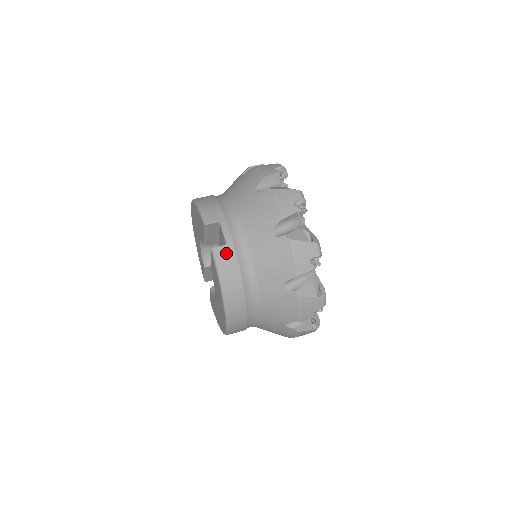
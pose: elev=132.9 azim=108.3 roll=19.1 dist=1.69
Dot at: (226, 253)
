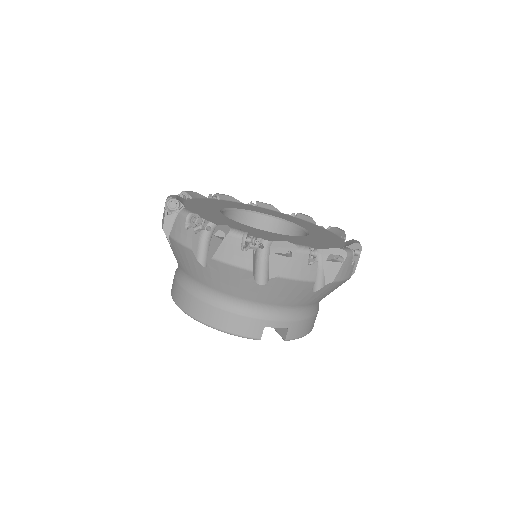
Dot at: (294, 330)
